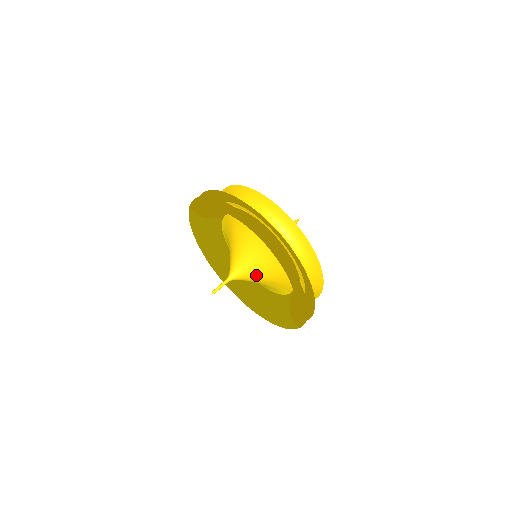
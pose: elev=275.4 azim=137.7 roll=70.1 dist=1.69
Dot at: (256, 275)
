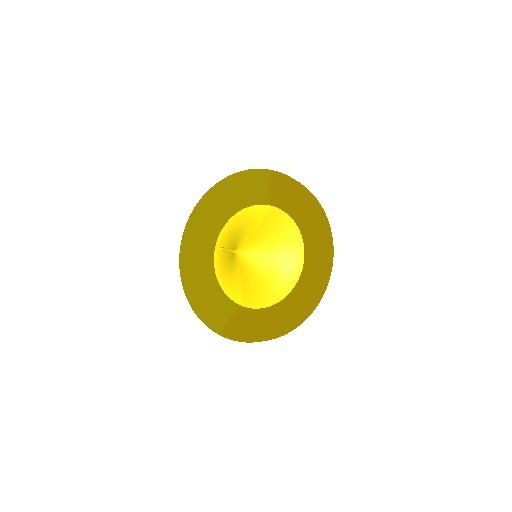
Dot at: (251, 273)
